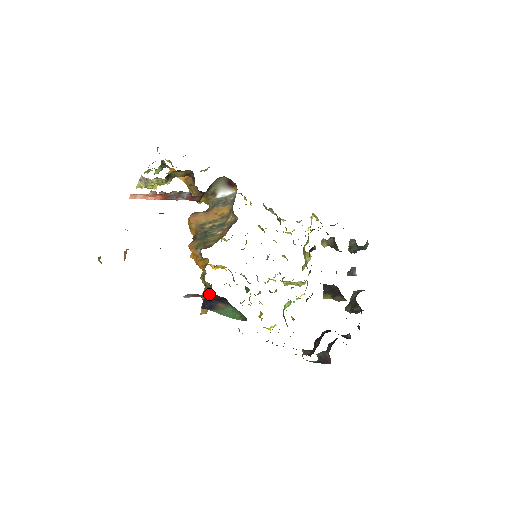
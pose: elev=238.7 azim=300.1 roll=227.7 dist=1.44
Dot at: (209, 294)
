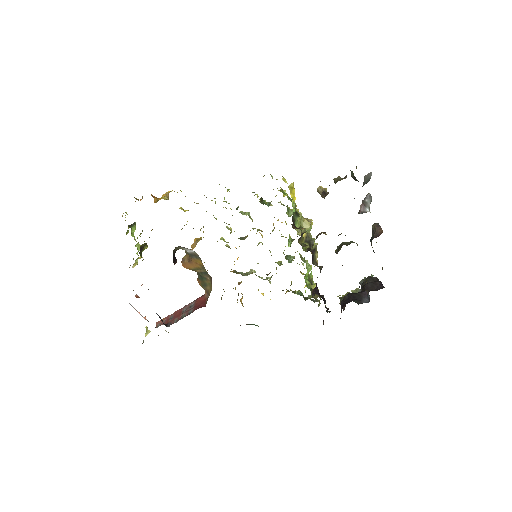
Dot at: (237, 302)
